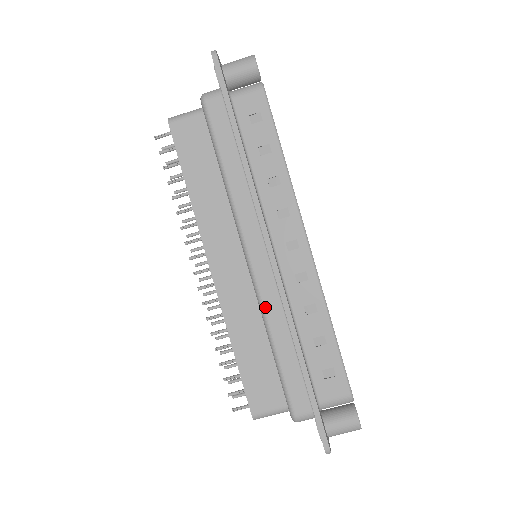
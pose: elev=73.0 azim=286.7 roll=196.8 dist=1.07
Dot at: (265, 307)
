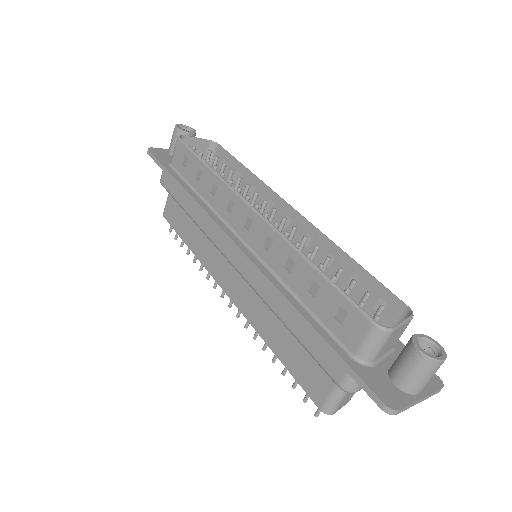
Dot at: (259, 293)
